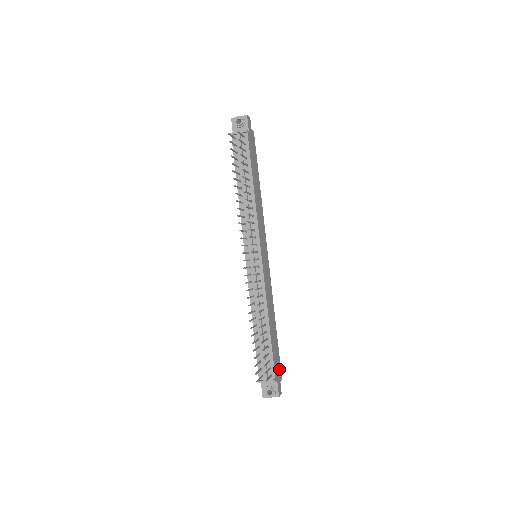
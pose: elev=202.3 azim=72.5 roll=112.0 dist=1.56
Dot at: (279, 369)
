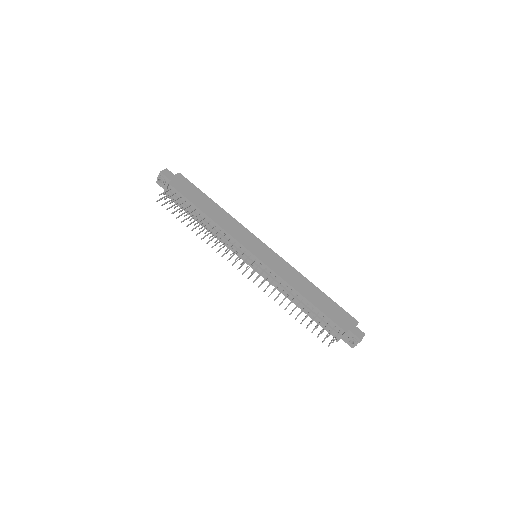
Dot at: (347, 318)
